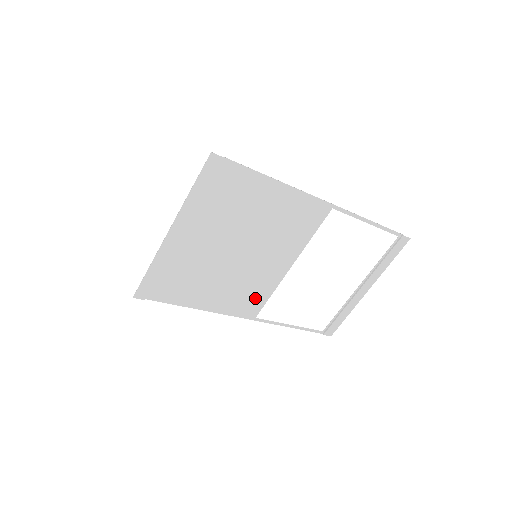
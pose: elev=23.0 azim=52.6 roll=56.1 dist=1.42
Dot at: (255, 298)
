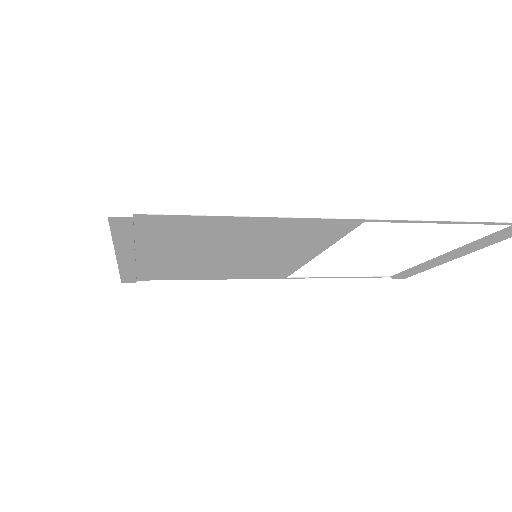
Dot at: (277, 271)
